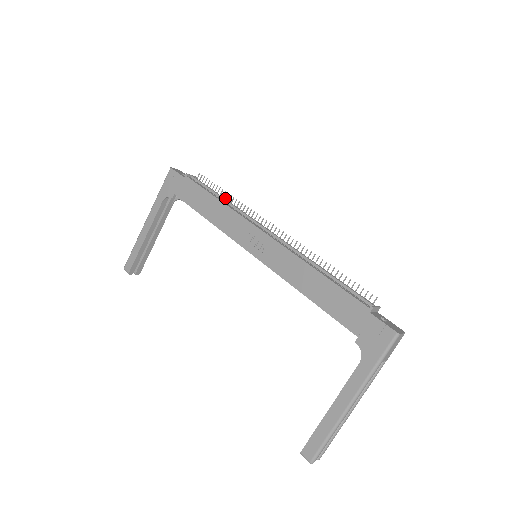
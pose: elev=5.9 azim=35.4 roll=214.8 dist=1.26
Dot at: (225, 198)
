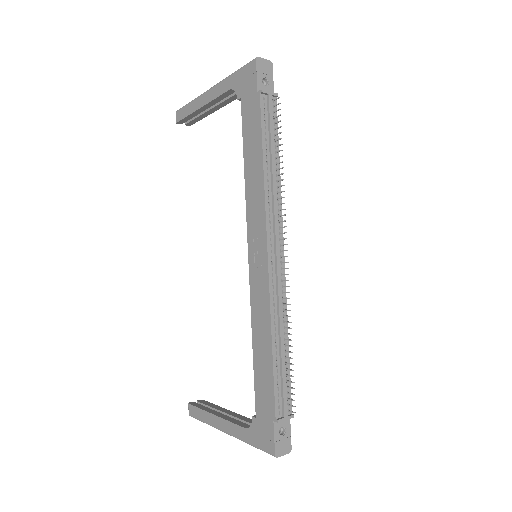
Dot at: (277, 162)
